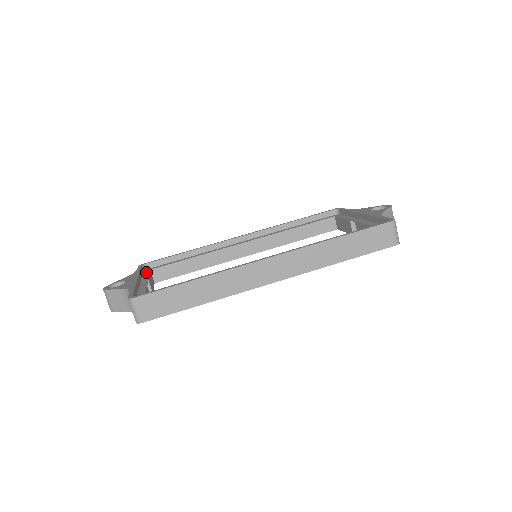
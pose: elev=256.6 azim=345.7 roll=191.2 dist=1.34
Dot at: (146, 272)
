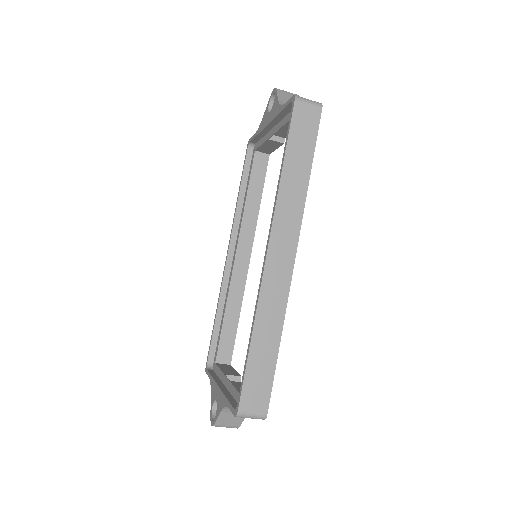
Dot at: (215, 369)
